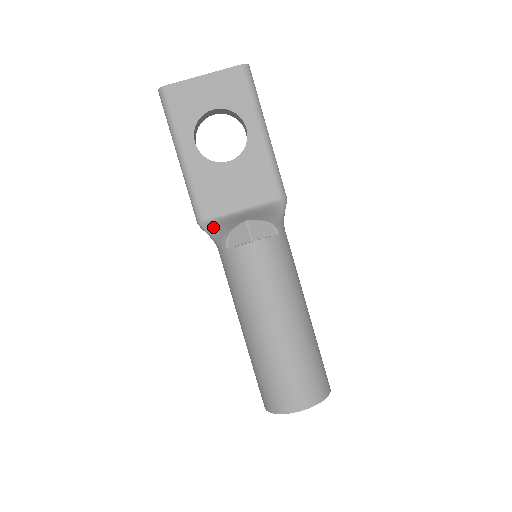
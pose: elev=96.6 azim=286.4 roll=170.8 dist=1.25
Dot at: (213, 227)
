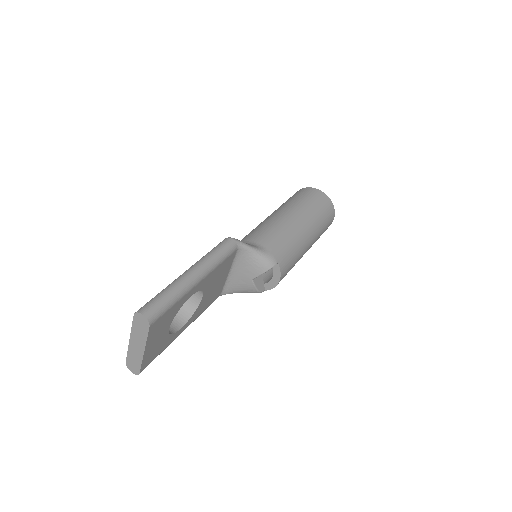
Dot at: (233, 292)
